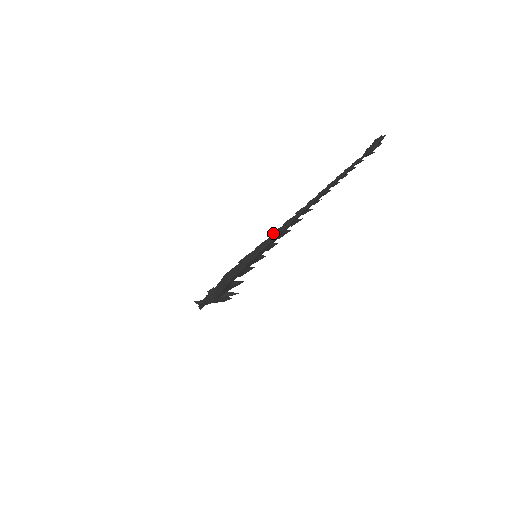
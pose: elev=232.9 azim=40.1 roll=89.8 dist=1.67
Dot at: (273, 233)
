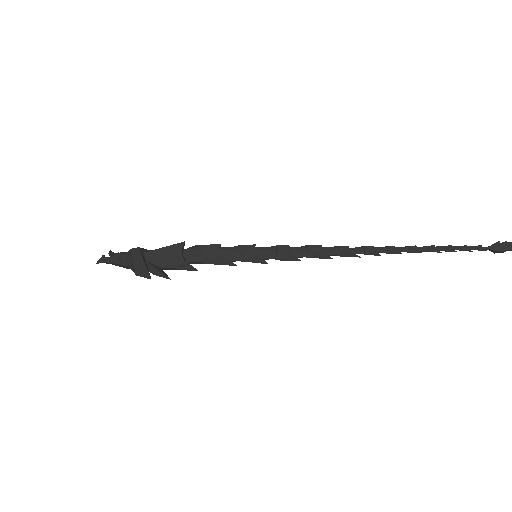
Dot at: occluded
